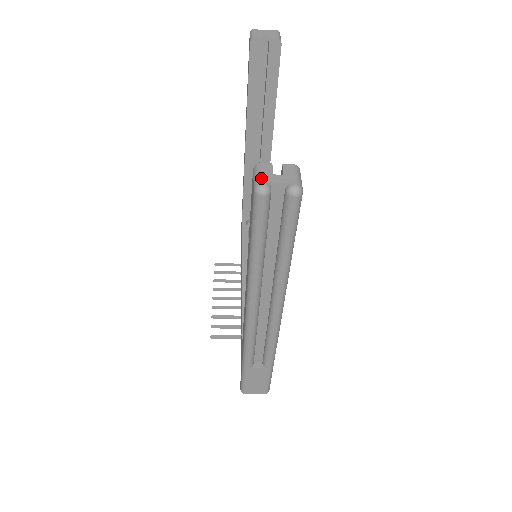
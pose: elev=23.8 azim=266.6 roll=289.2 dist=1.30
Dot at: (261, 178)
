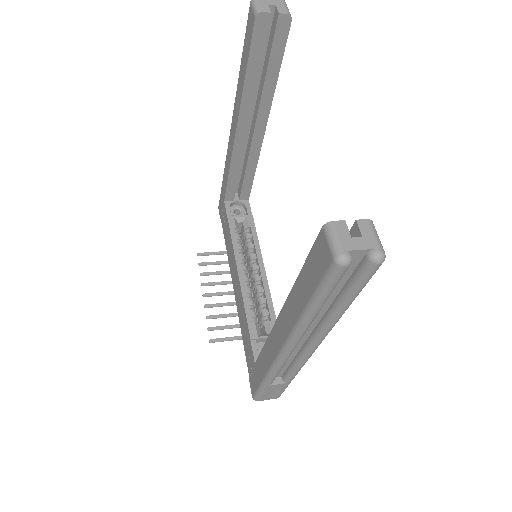
Dot at: (341, 245)
